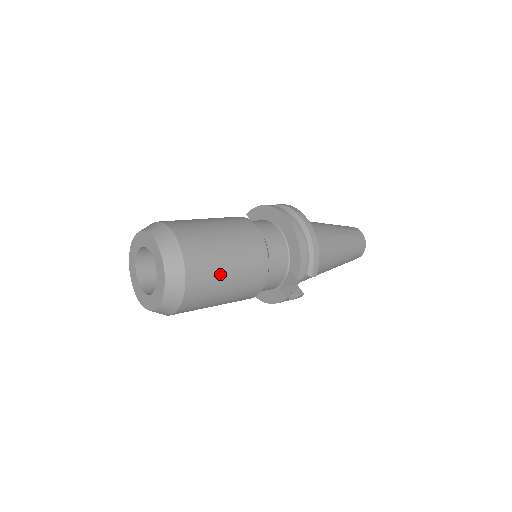
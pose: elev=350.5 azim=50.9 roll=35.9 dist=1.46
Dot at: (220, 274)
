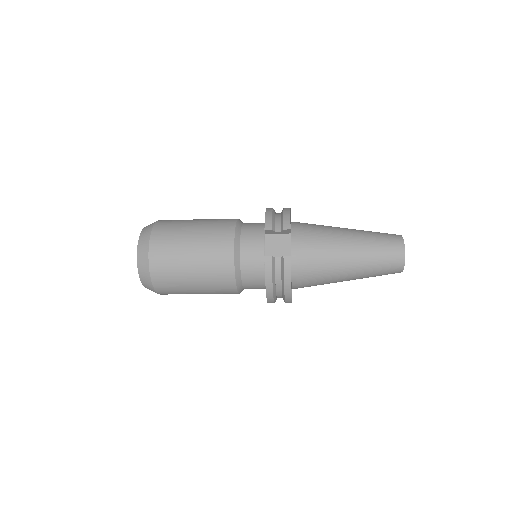
Dot at: (184, 228)
